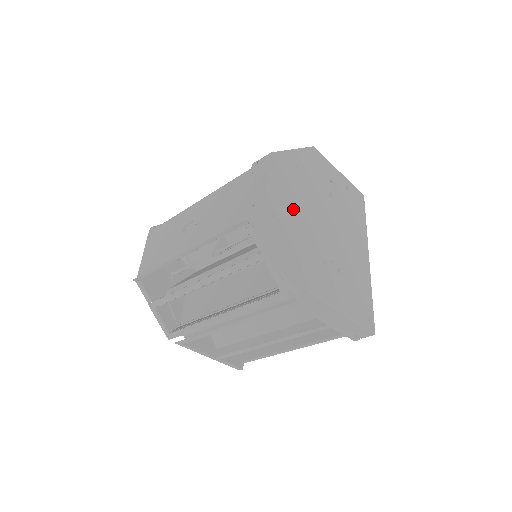
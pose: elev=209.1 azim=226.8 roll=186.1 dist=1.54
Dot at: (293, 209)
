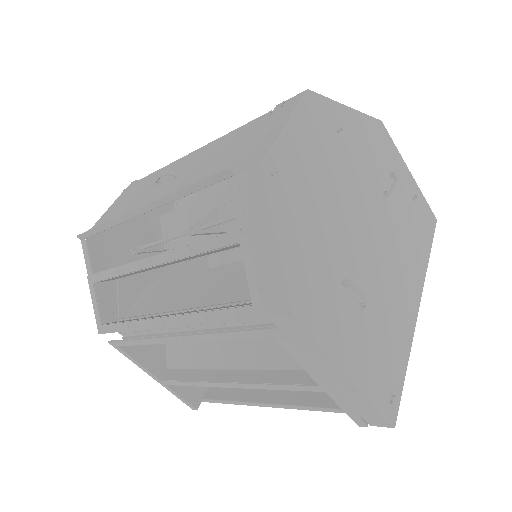
Dot at: (315, 182)
